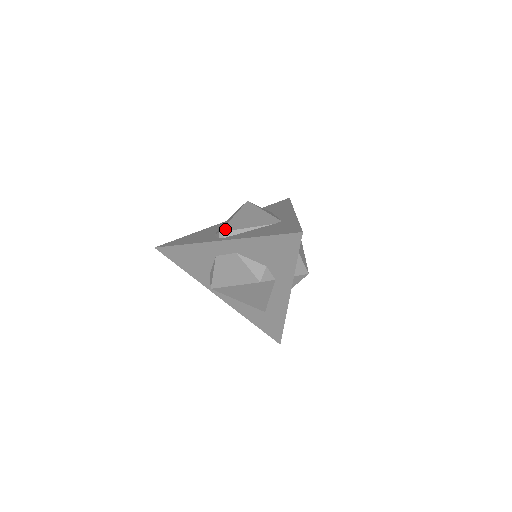
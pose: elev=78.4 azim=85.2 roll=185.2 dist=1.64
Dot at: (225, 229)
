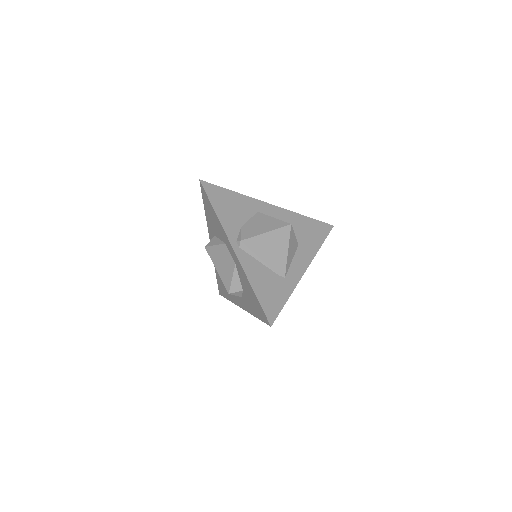
Dot at: (247, 242)
